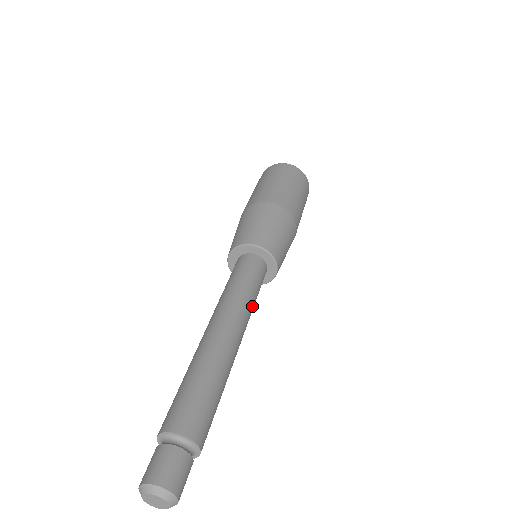
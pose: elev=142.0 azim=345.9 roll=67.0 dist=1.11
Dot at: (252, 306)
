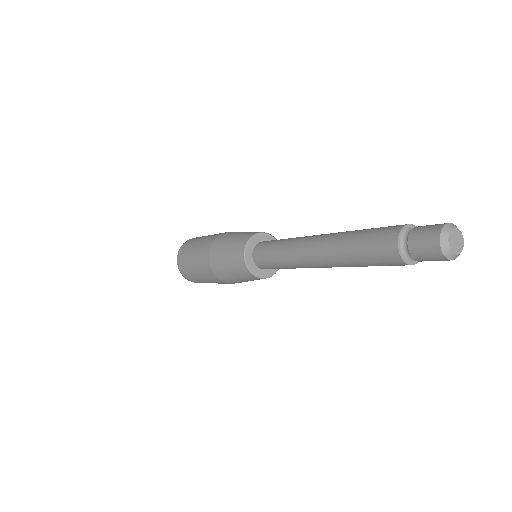
Dot at: occluded
